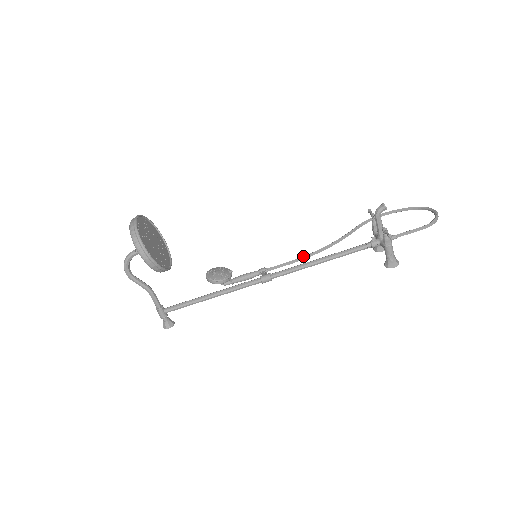
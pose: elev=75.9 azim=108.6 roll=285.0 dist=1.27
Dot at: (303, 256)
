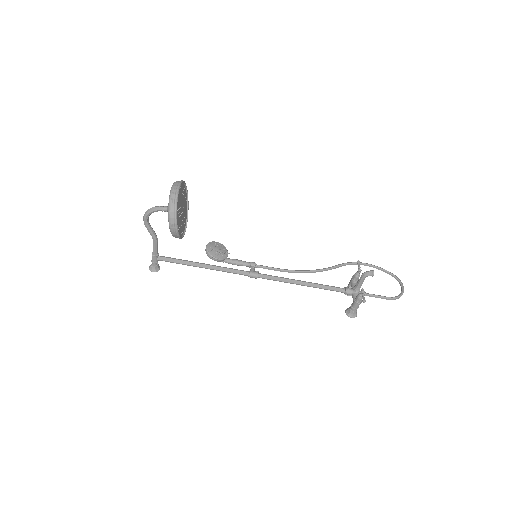
Dot at: (290, 270)
